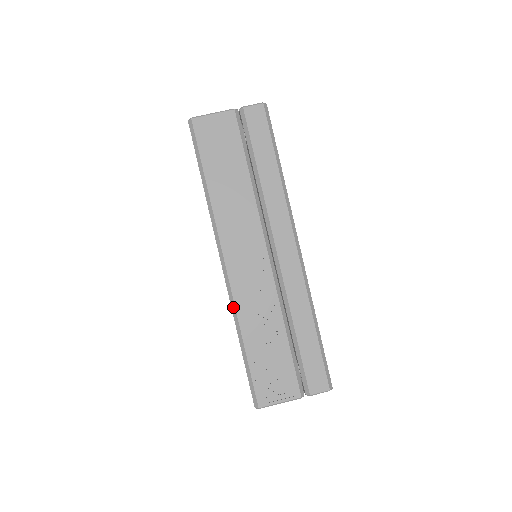
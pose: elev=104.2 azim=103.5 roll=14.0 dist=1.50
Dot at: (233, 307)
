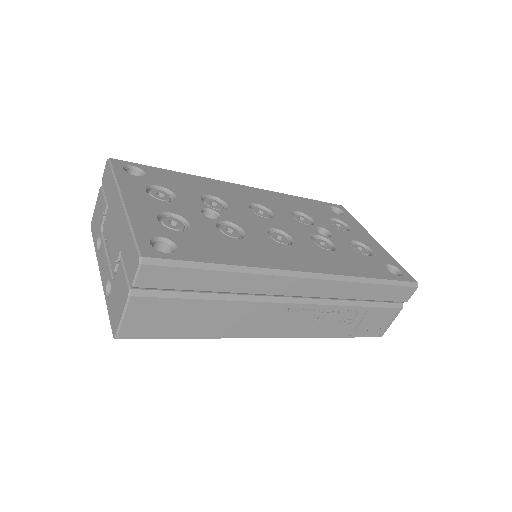
Dot at: occluded
